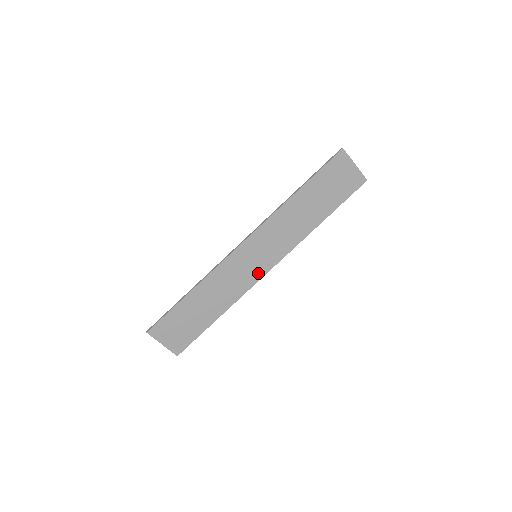
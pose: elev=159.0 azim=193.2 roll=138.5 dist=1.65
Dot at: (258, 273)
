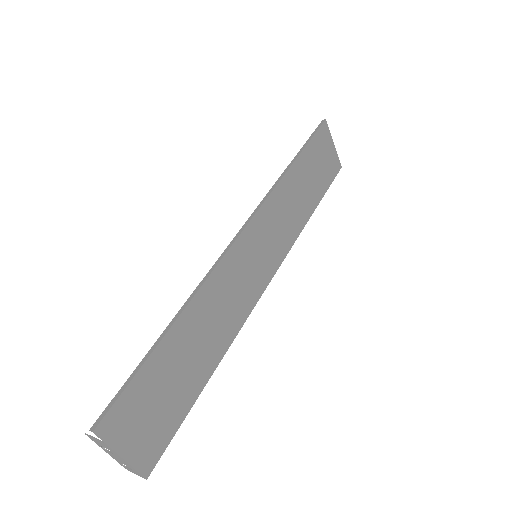
Dot at: (258, 286)
